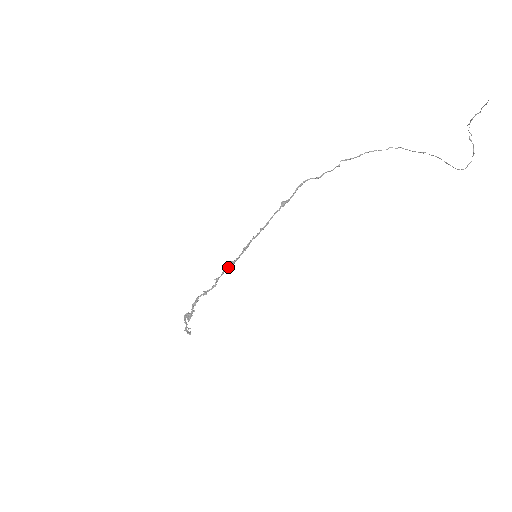
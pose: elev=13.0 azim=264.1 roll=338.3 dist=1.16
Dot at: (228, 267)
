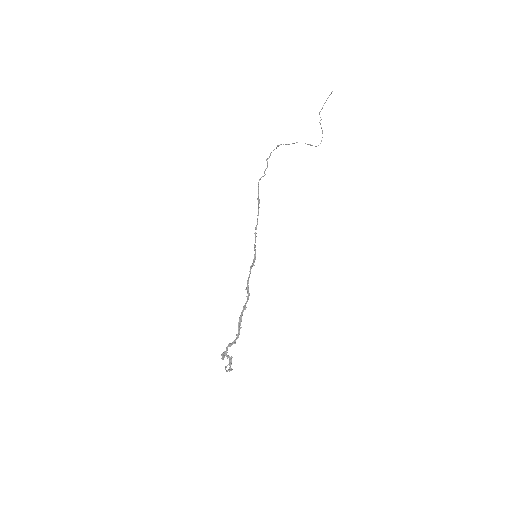
Dot at: (250, 272)
